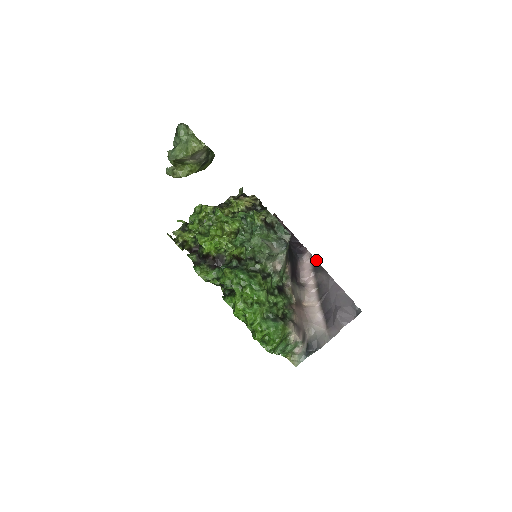
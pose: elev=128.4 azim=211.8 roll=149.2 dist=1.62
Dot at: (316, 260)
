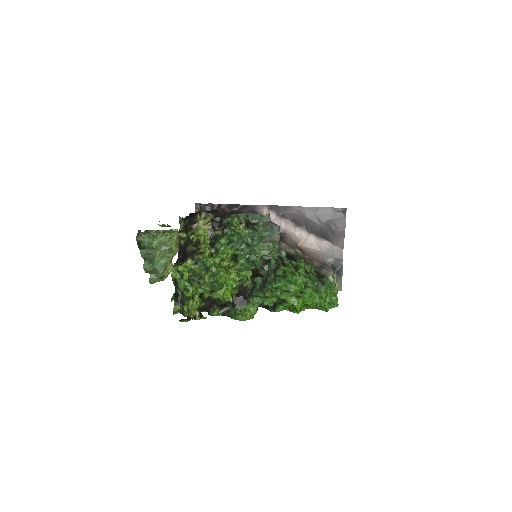
Dot at: (272, 206)
